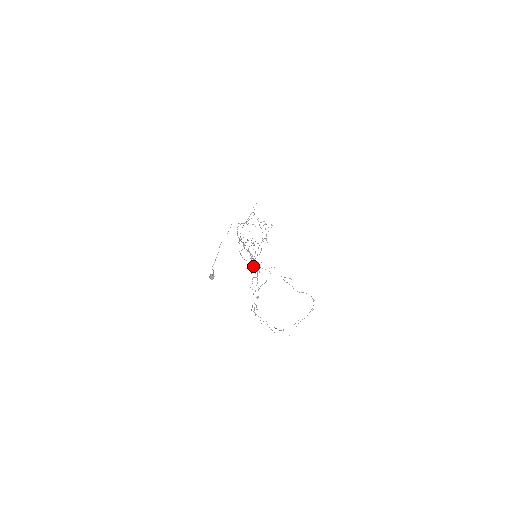
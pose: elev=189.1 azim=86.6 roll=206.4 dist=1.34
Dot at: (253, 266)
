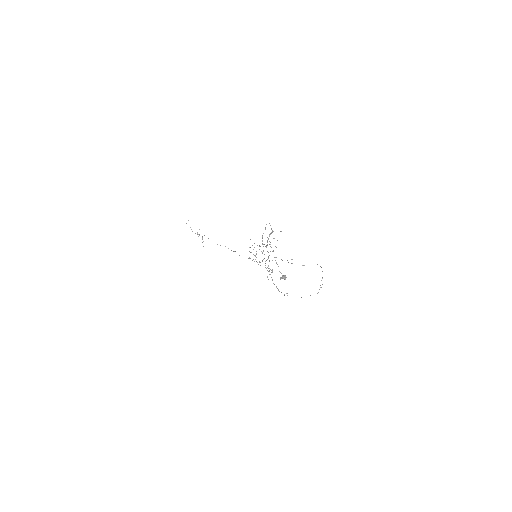
Dot at: (265, 263)
